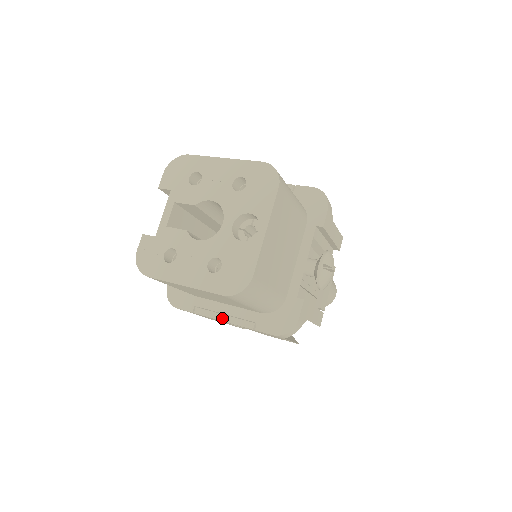
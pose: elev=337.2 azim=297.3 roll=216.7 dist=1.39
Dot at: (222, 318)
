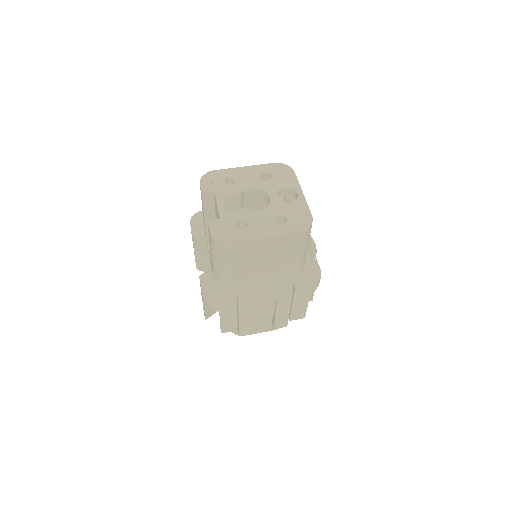
Dot at: (265, 292)
